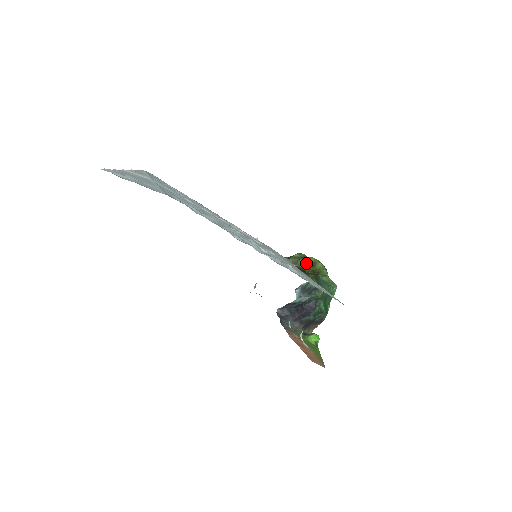
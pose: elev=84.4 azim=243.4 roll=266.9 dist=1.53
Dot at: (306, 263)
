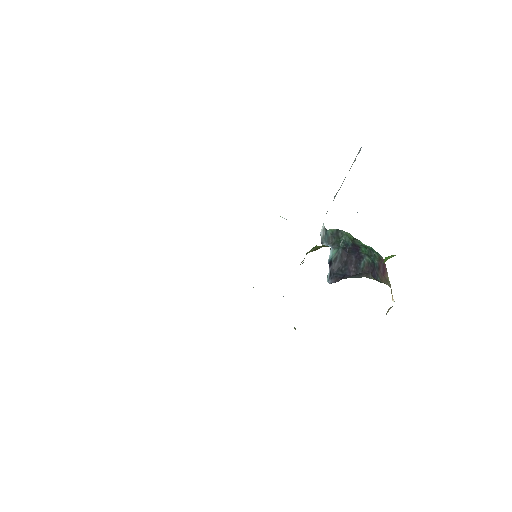
Dot at: (314, 249)
